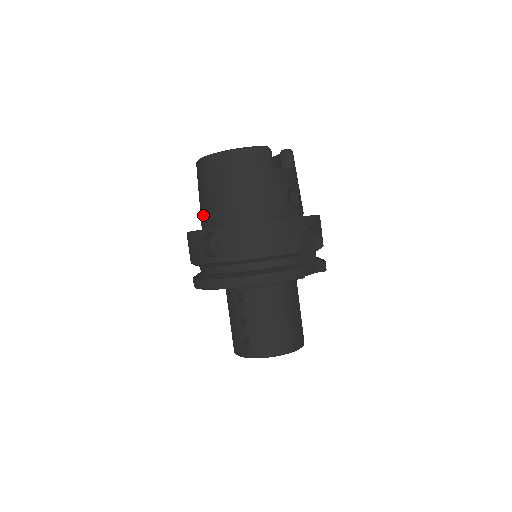
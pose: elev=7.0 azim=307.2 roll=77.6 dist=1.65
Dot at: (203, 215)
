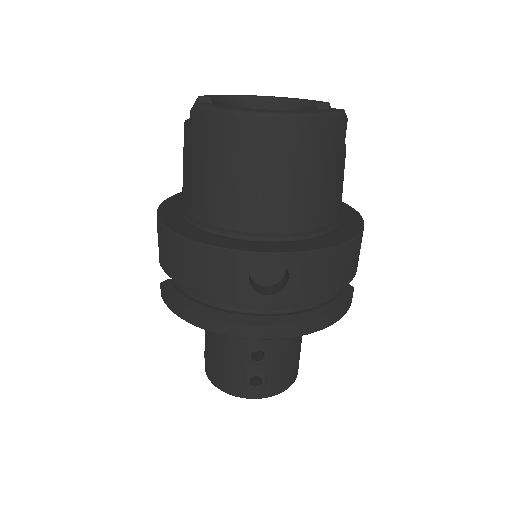
Dot at: (225, 212)
